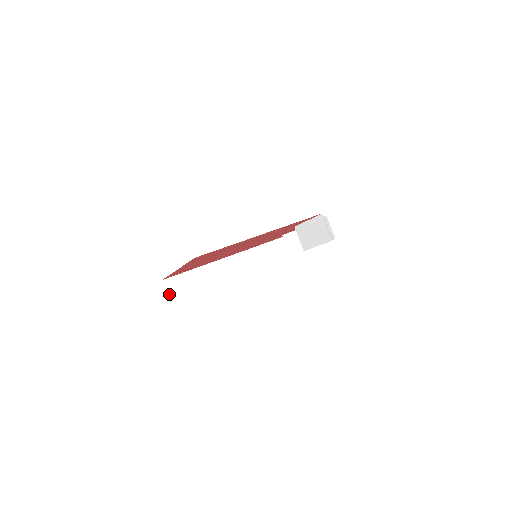
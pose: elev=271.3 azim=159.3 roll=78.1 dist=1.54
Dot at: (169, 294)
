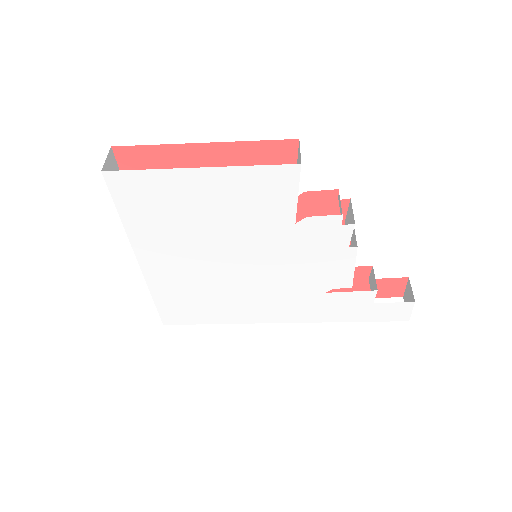
Dot at: occluded
